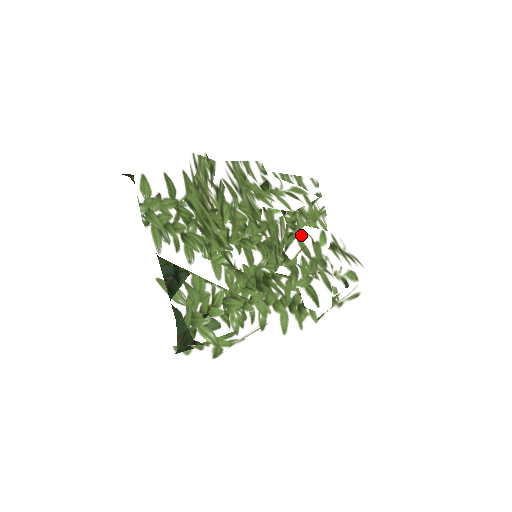
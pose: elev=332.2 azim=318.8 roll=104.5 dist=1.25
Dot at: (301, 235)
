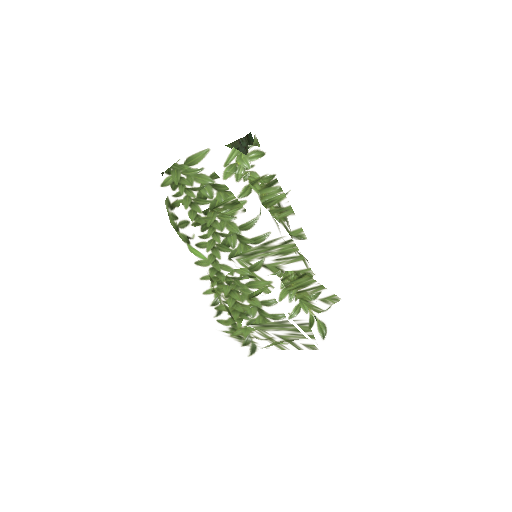
Dot at: occluded
